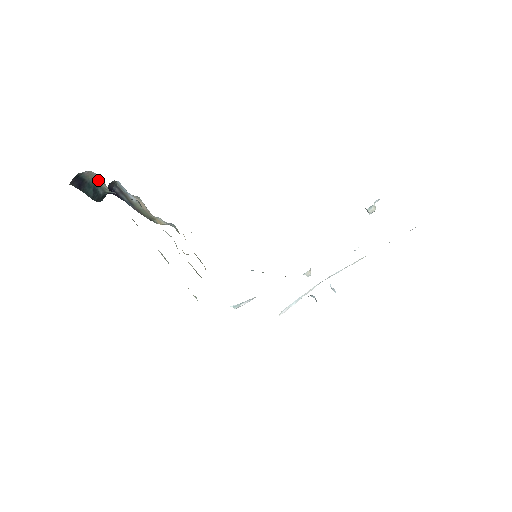
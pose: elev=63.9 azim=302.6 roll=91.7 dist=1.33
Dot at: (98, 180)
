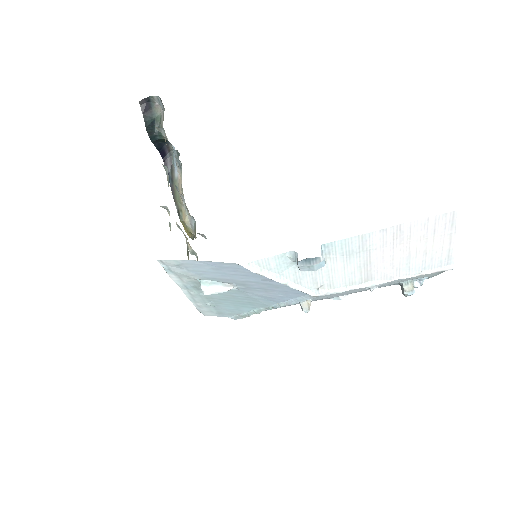
Dot at: (161, 117)
